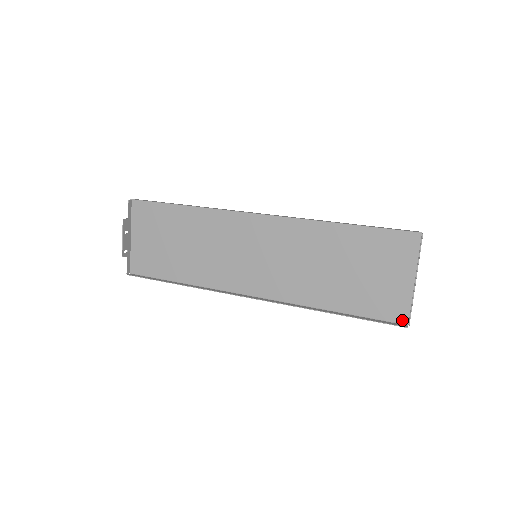
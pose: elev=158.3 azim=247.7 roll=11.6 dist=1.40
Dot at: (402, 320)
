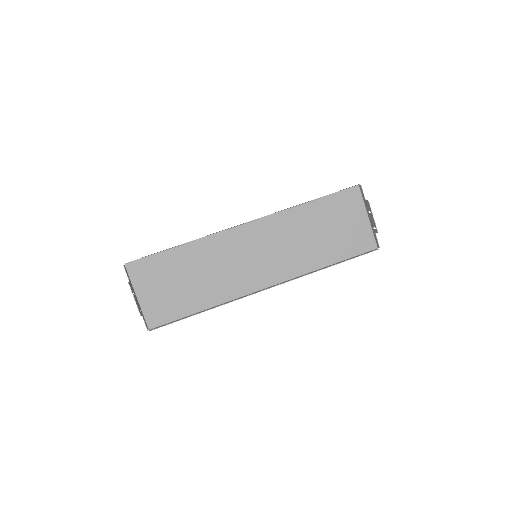
Dot at: (372, 247)
